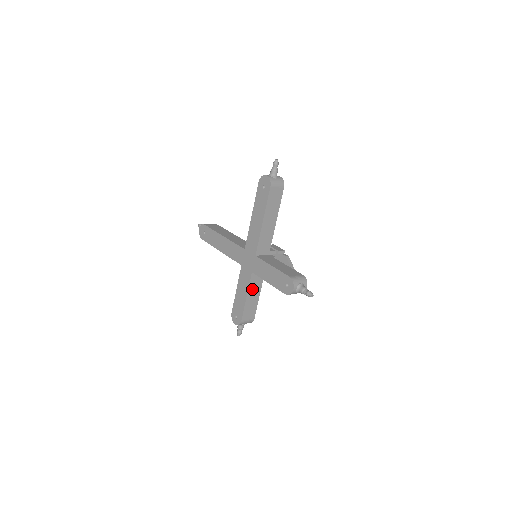
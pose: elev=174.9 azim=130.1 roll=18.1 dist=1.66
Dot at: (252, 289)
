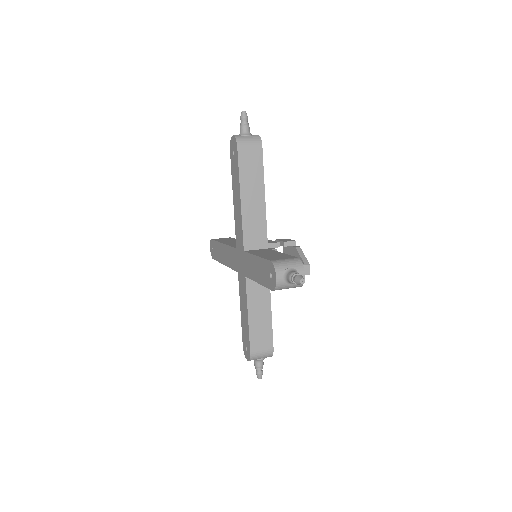
Dot at: (254, 302)
